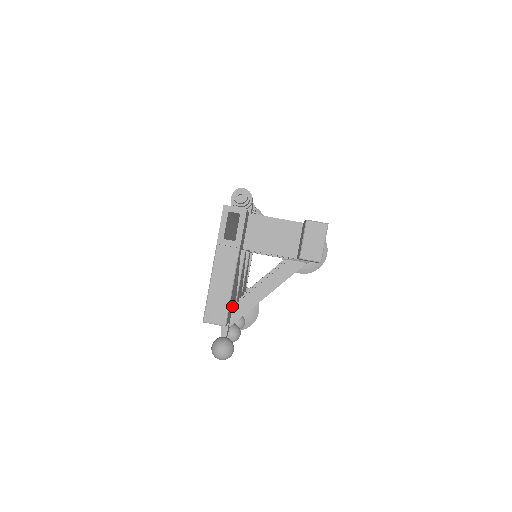
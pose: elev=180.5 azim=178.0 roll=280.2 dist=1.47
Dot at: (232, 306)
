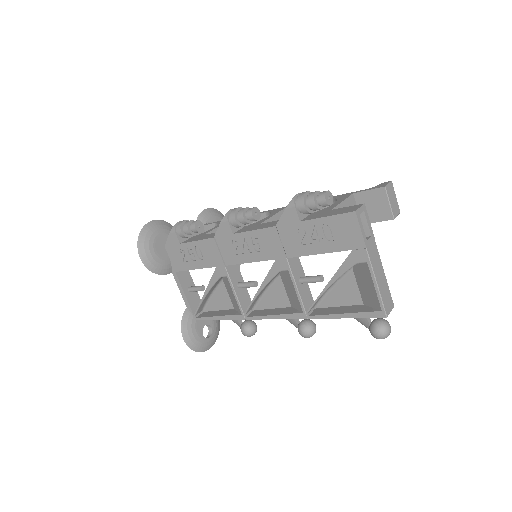
Dot at: (355, 295)
